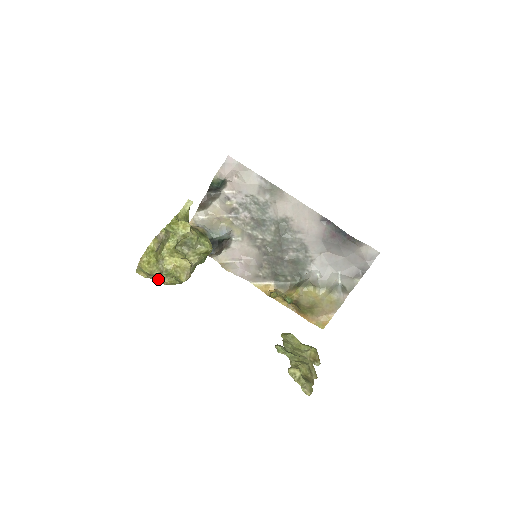
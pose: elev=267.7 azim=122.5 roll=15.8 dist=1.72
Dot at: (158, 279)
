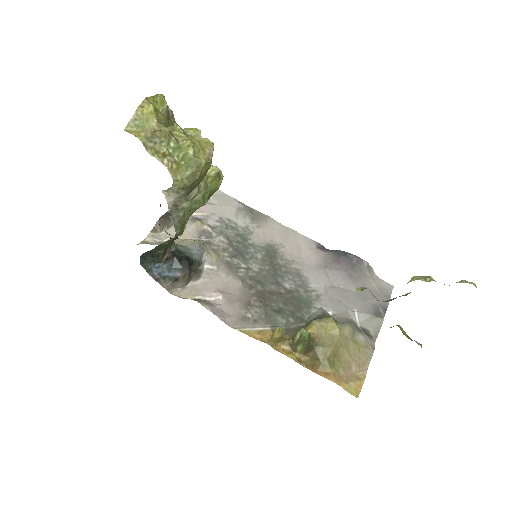
Dot at: (158, 155)
